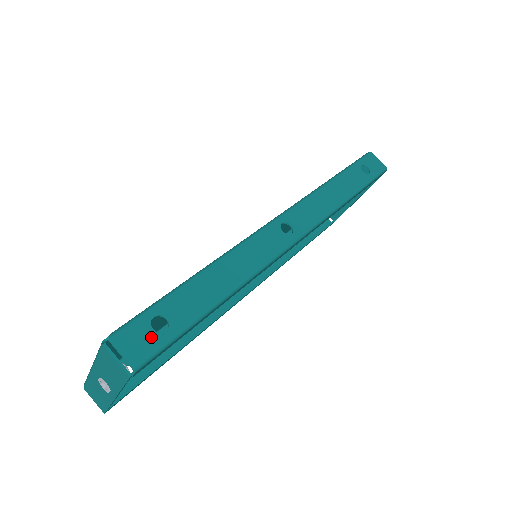
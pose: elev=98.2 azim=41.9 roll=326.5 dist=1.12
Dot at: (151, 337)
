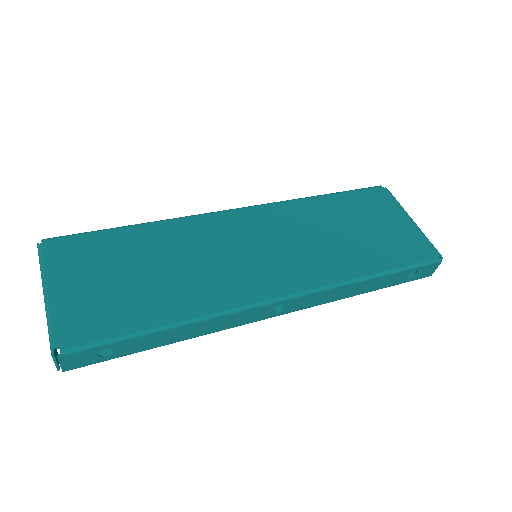
Dot at: (92, 359)
